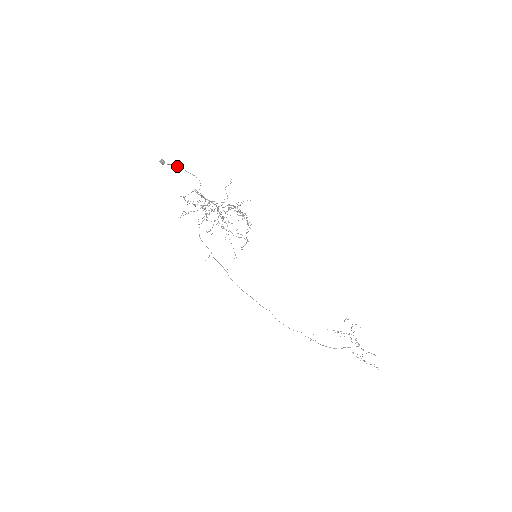
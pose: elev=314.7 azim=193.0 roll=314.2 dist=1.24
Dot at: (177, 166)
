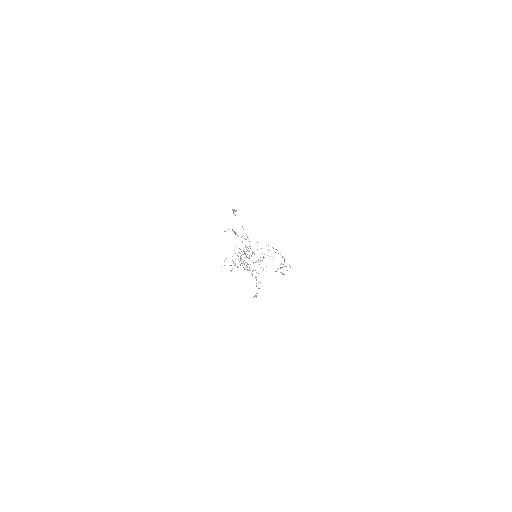
Dot at: (242, 226)
